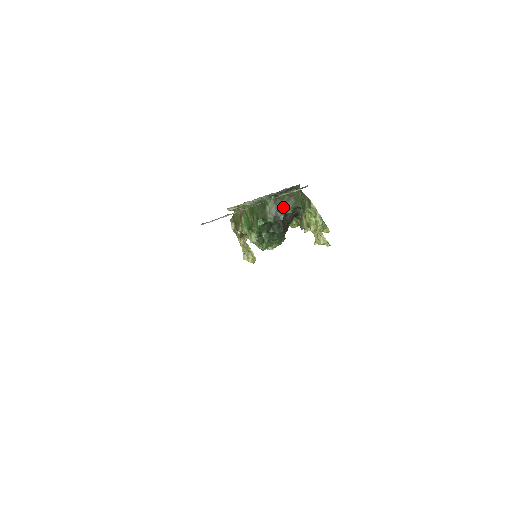
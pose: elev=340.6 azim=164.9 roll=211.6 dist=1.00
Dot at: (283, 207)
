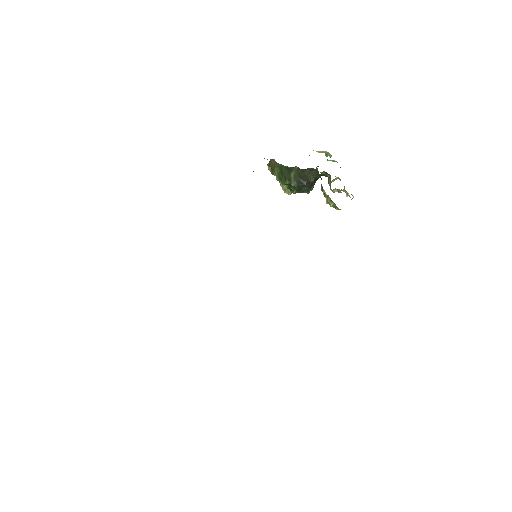
Dot at: (305, 177)
